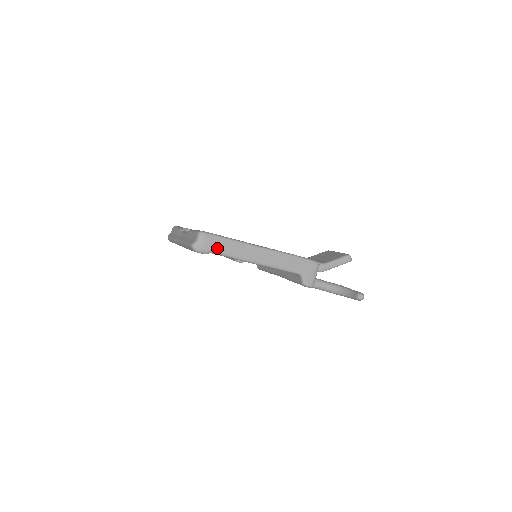
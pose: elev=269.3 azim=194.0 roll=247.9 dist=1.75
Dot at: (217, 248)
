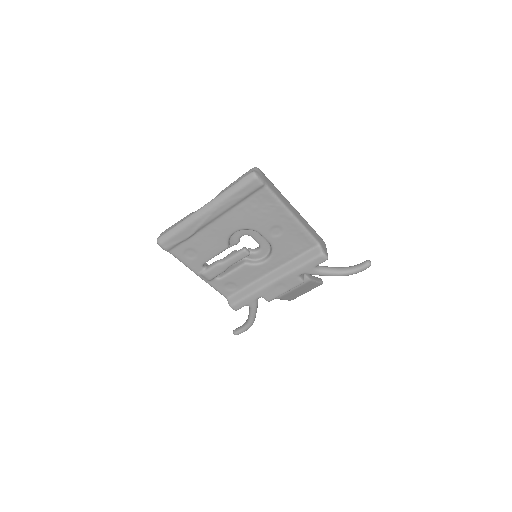
Dot at: (269, 184)
